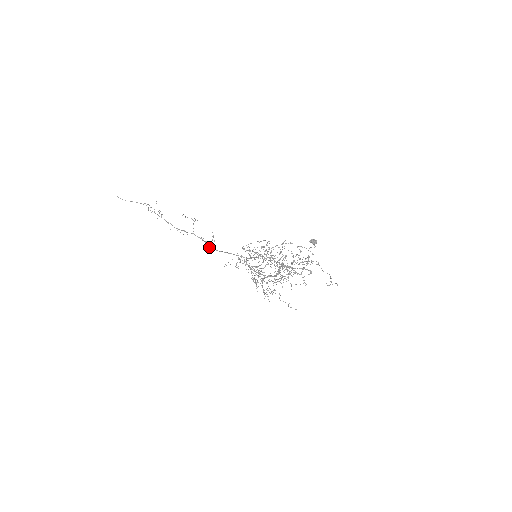
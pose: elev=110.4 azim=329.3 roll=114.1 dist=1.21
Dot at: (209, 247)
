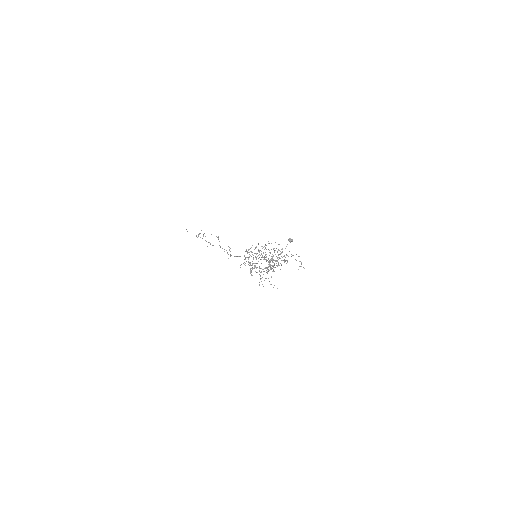
Dot at: occluded
